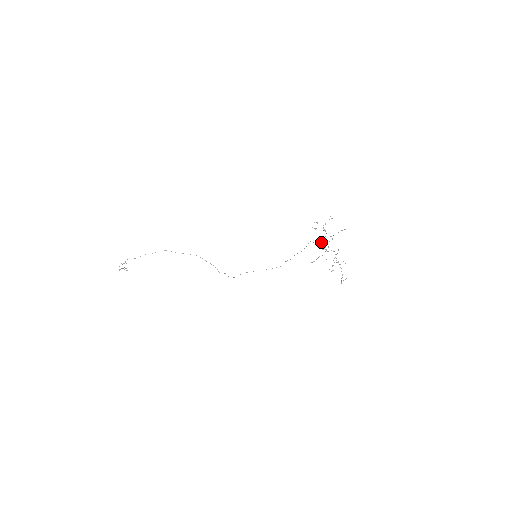
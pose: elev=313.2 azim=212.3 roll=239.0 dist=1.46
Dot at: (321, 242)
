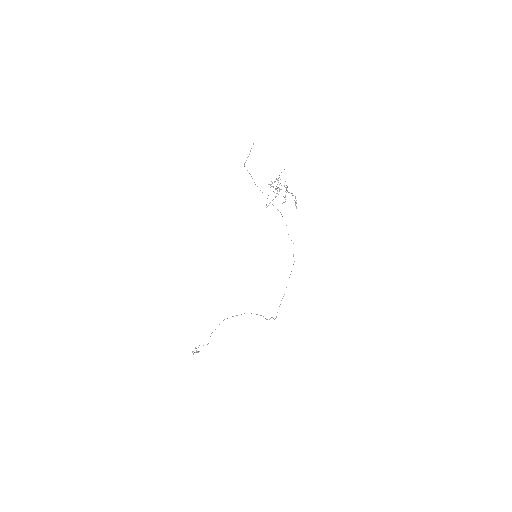
Dot at: occluded
